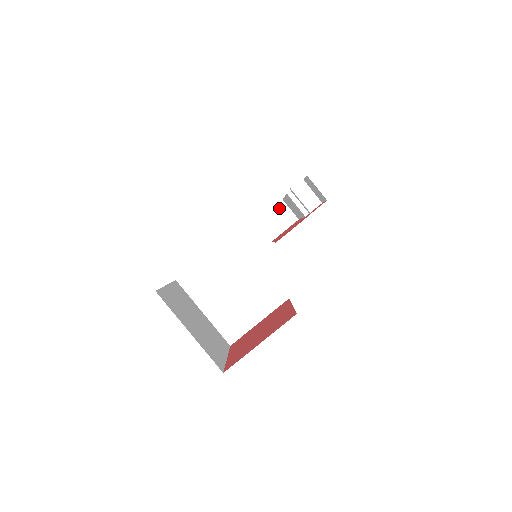
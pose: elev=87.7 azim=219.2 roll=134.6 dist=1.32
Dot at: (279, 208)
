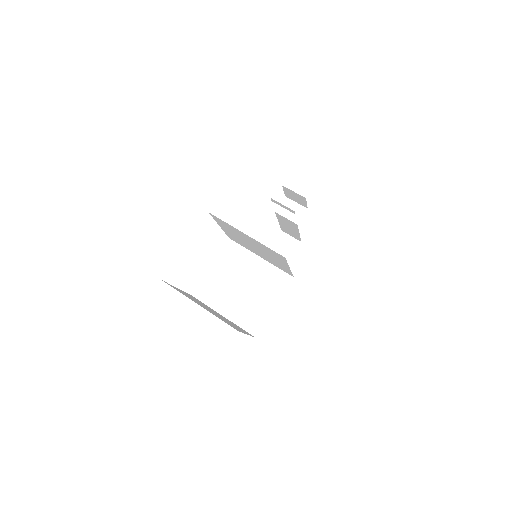
Dot at: (281, 239)
